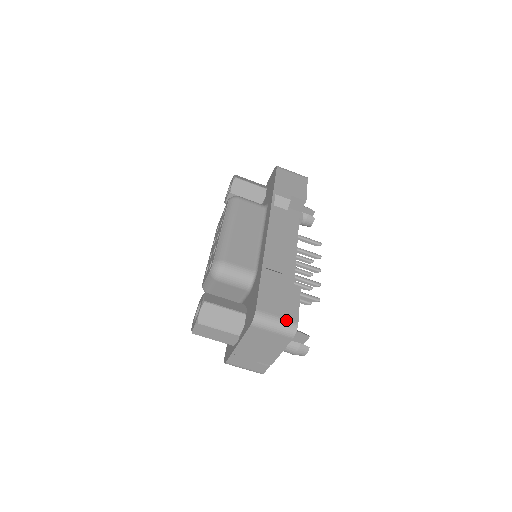
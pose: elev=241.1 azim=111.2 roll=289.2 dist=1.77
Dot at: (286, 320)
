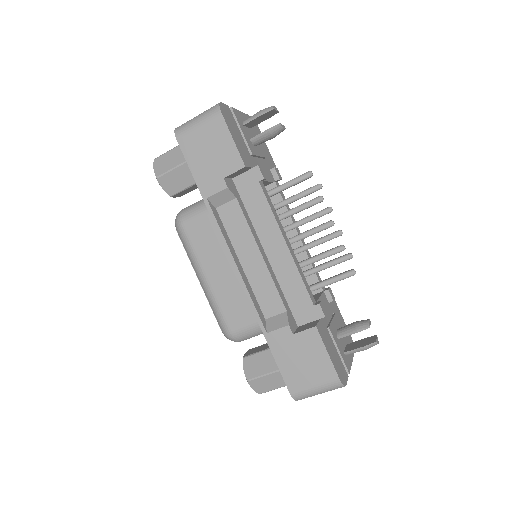
Dot at: (325, 384)
